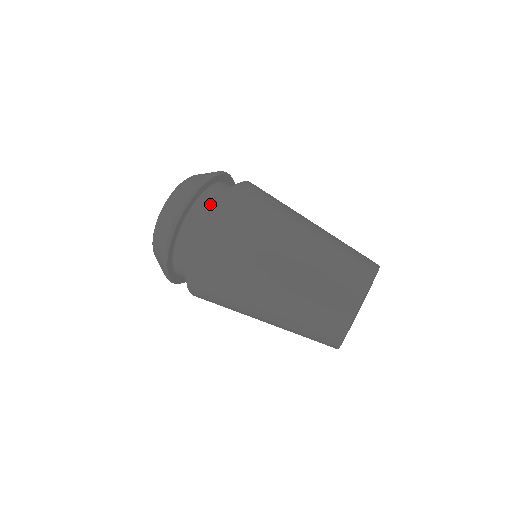
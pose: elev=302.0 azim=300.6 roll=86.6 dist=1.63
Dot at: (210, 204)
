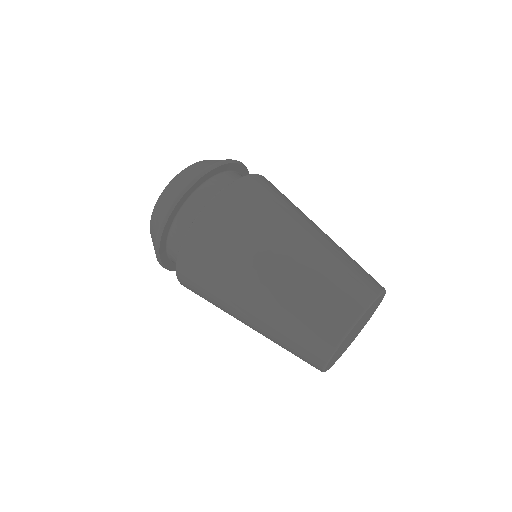
Dot at: (196, 211)
